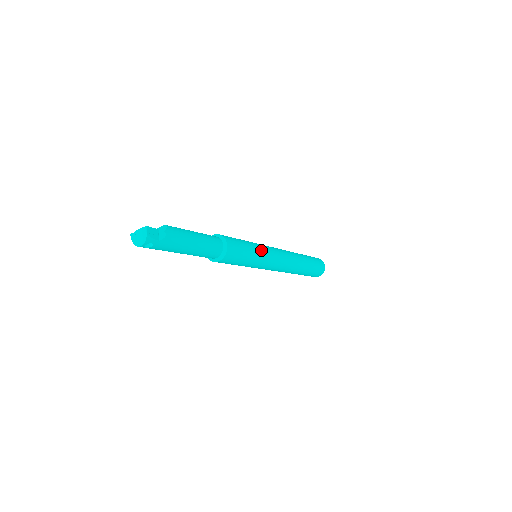
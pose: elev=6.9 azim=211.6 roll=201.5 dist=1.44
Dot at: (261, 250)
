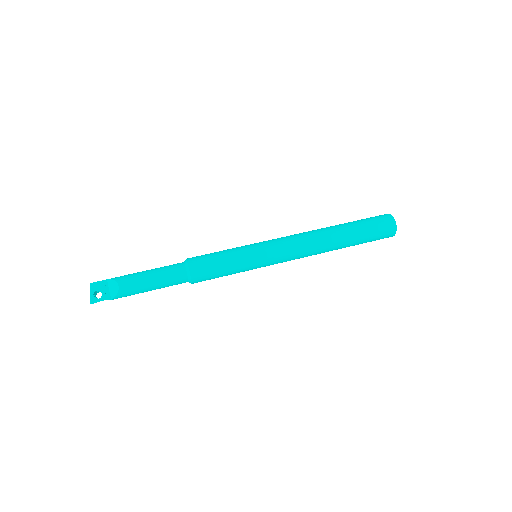
Dot at: (251, 269)
